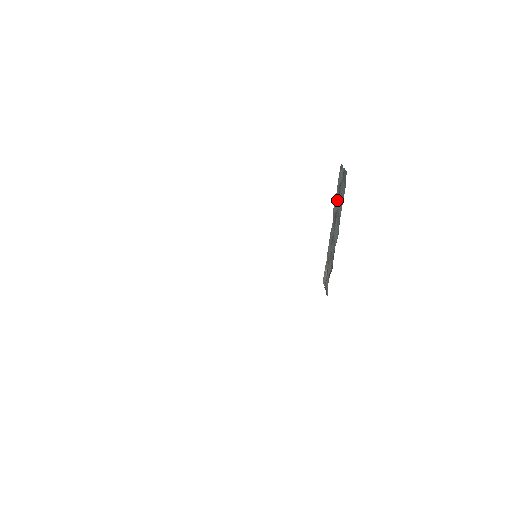
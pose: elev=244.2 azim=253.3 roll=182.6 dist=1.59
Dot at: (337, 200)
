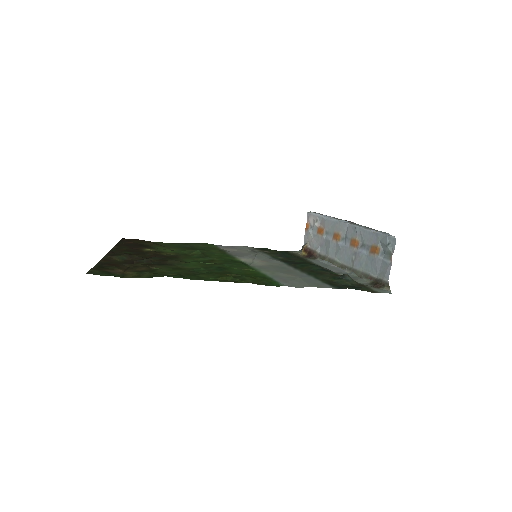
Dot at: (366, 240)
